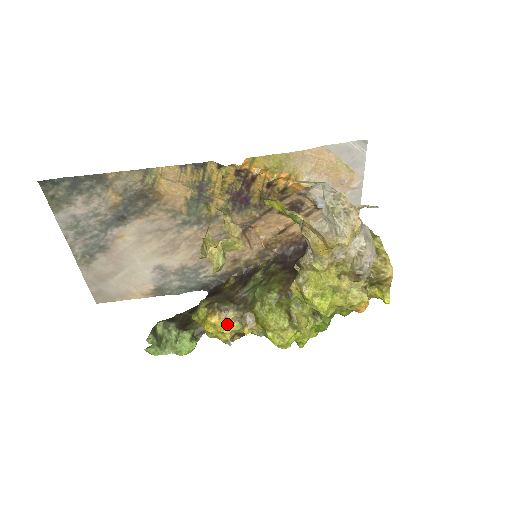
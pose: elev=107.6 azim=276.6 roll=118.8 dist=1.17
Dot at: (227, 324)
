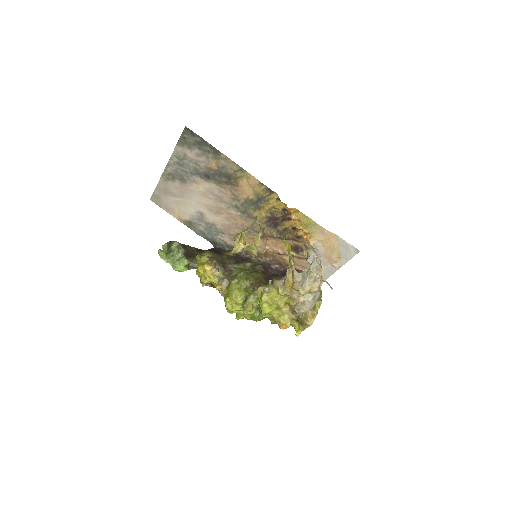
Dot at: (212, 276)
